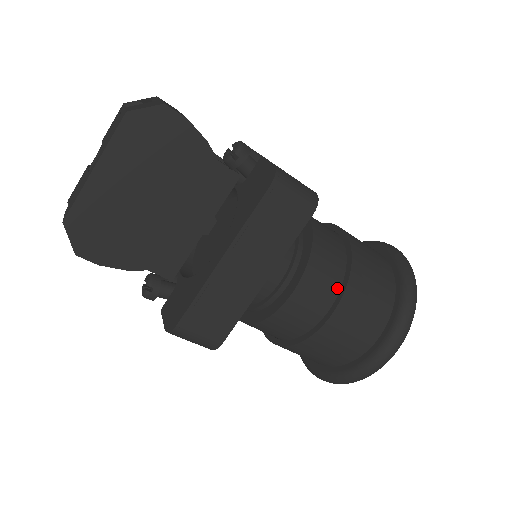
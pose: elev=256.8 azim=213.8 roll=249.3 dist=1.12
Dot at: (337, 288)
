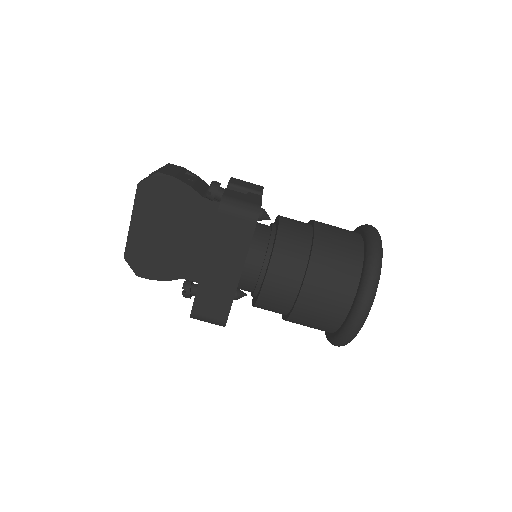
Dot at: (302, 270)
